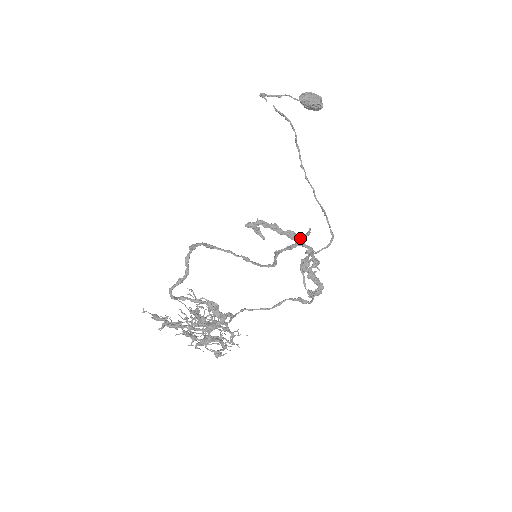
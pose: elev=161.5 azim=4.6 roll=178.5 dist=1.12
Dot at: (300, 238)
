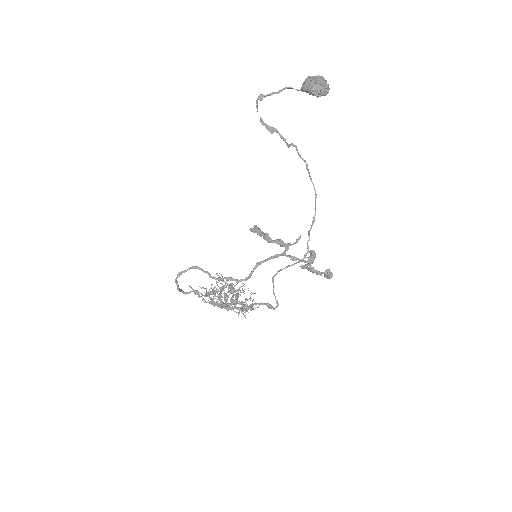
Dot at: (286, 247)
